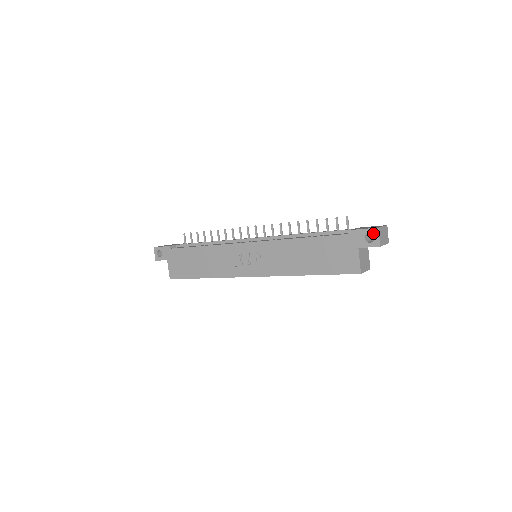
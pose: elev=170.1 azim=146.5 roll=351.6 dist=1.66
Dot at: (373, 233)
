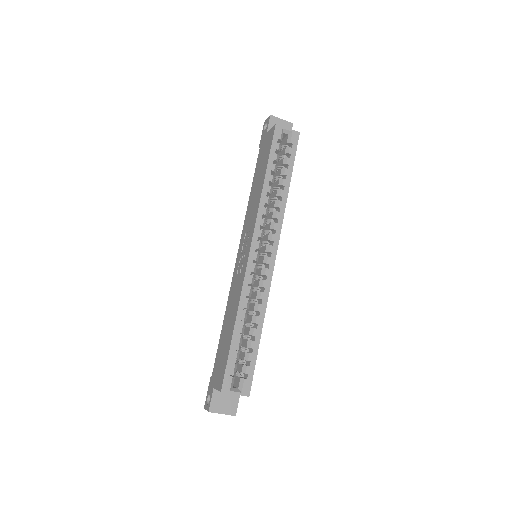
Dot at: (265, 125)
